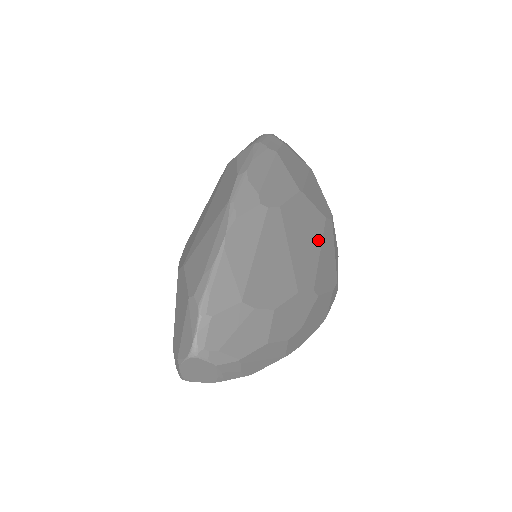
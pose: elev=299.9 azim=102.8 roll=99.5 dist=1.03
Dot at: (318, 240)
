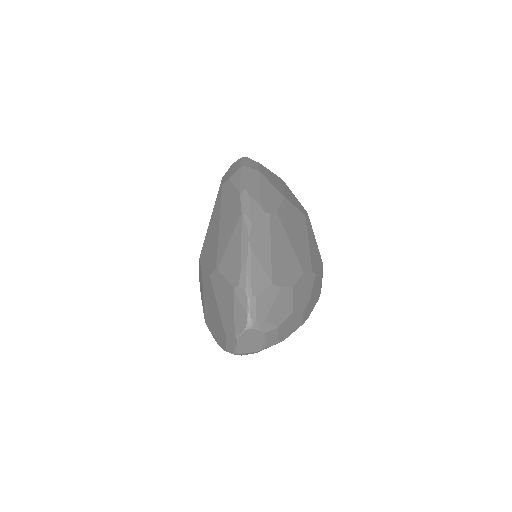
Dot at: (305, 233)
